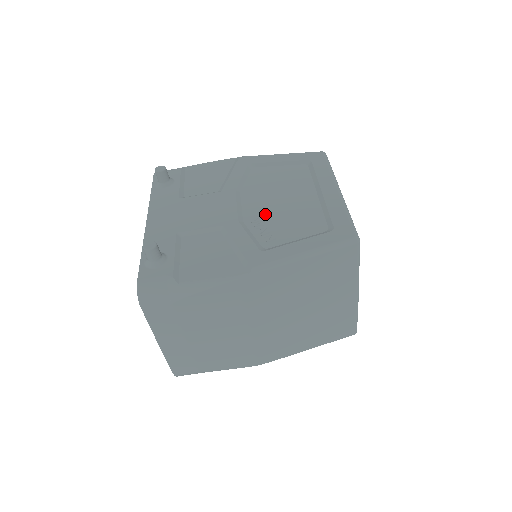
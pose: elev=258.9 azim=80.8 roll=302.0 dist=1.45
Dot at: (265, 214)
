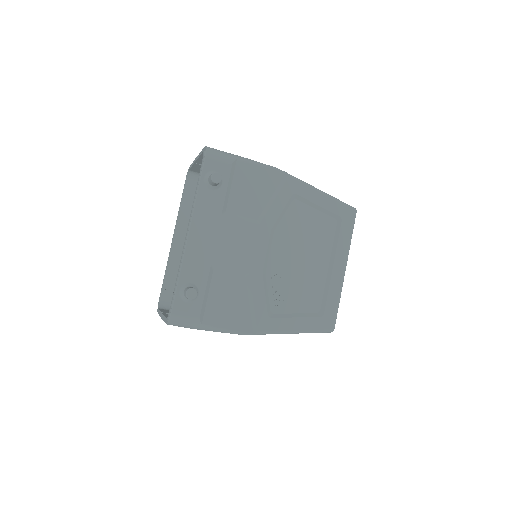
Dot at: (284, 272)
